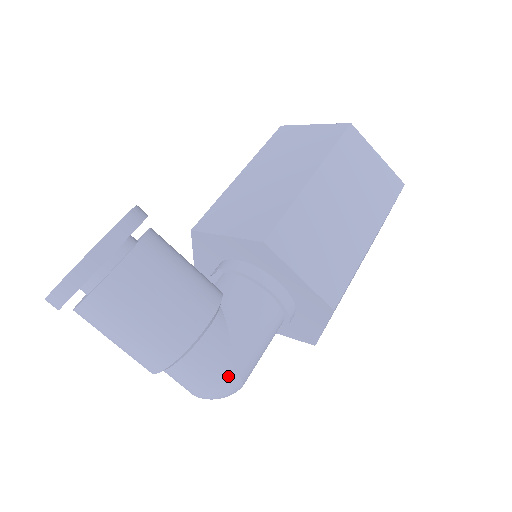
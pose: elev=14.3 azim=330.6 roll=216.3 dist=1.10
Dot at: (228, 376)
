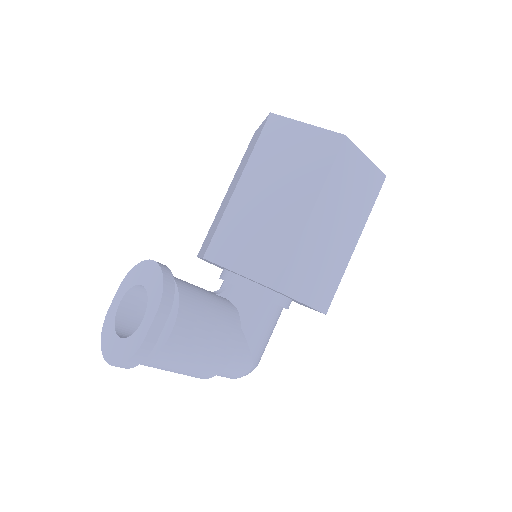
Dot at: (250, 371)
